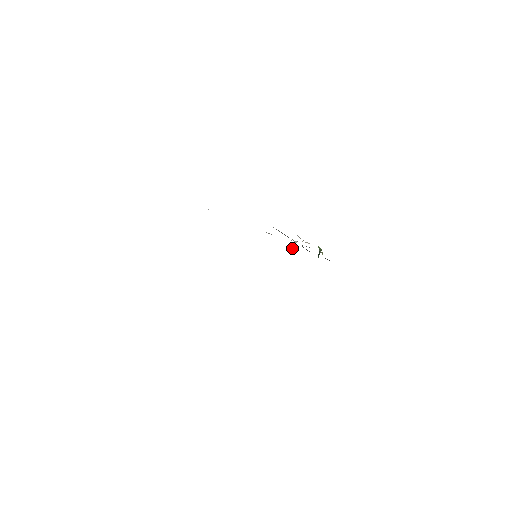
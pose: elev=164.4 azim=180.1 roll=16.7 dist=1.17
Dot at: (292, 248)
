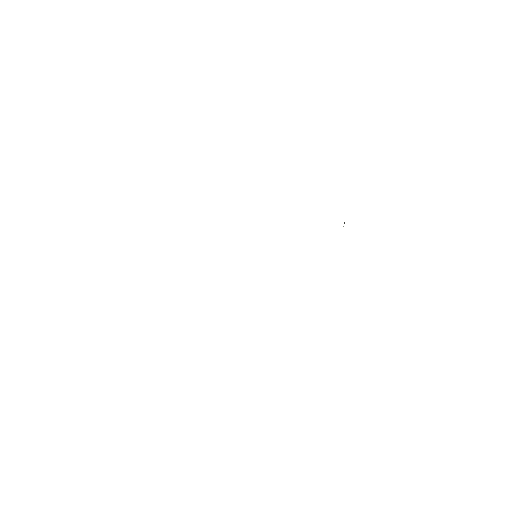
Dot at: occluded
